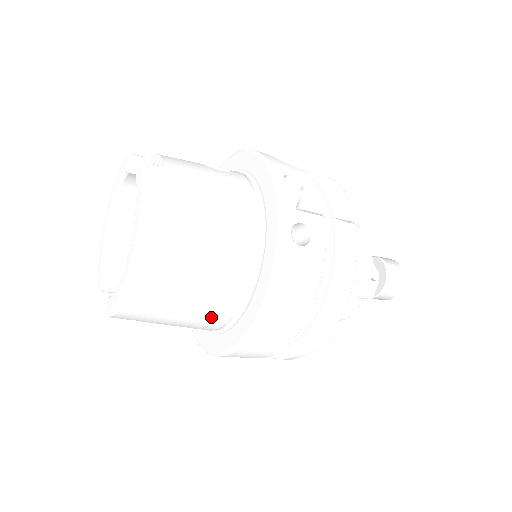
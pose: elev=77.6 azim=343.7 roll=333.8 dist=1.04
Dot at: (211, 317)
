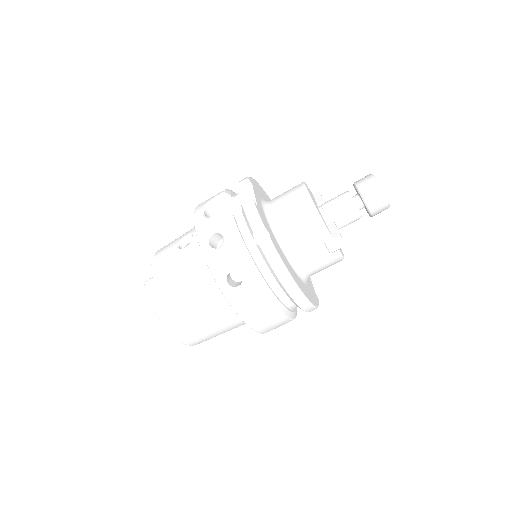
Dot at: (239, 325)
